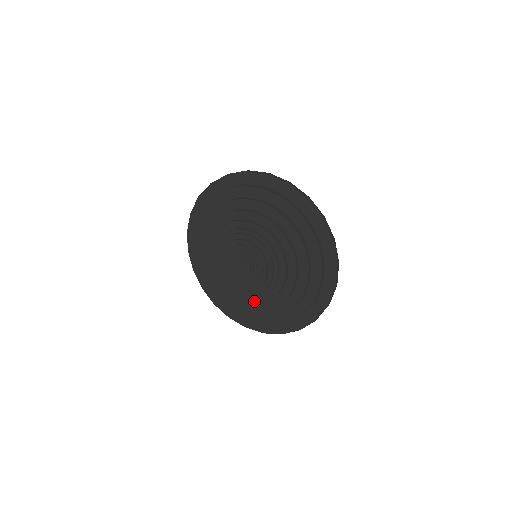
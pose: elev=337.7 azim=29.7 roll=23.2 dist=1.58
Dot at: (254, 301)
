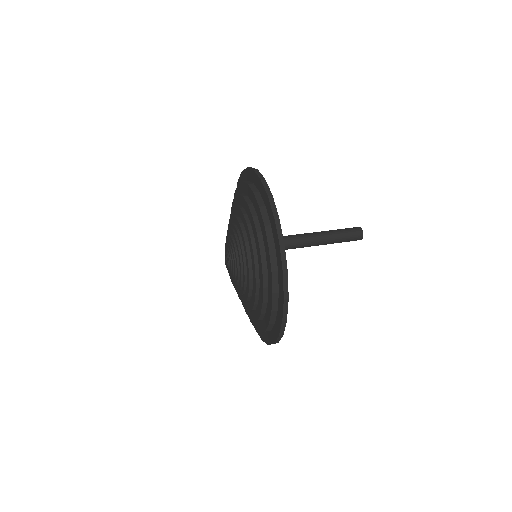
Dot at: occluded
